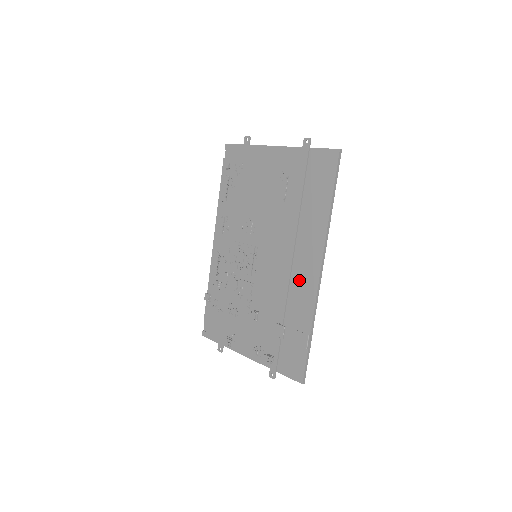
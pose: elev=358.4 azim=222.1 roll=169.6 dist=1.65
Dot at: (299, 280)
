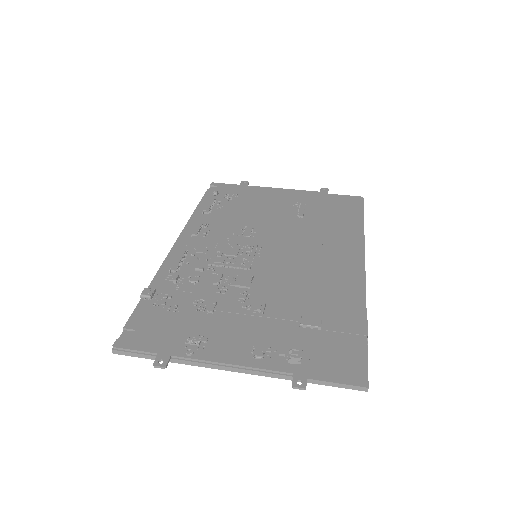
Dot at: (334, 273)
